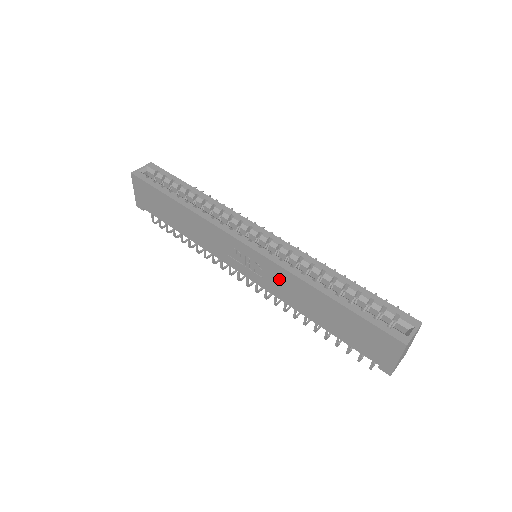
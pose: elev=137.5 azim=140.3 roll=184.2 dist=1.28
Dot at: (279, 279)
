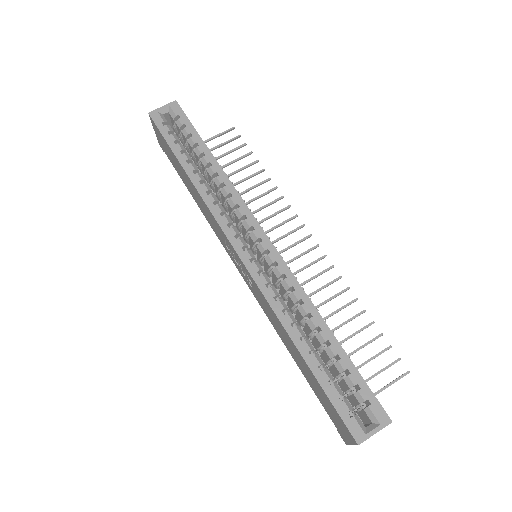
Dot at: (263, 302)
